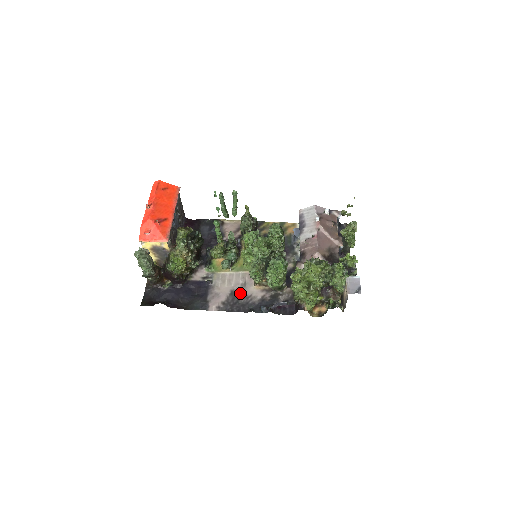
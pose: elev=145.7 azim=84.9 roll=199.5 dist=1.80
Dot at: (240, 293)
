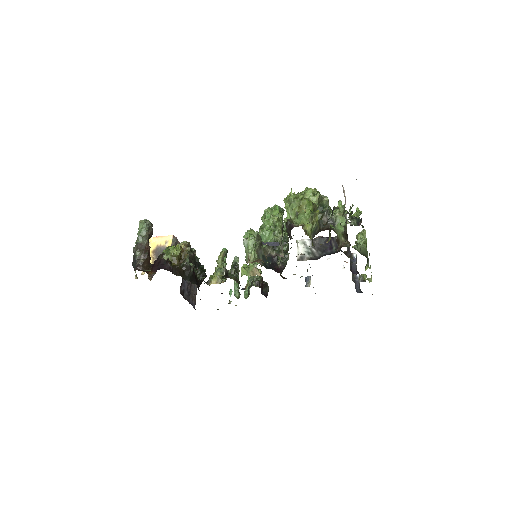
Dot at: occluded
